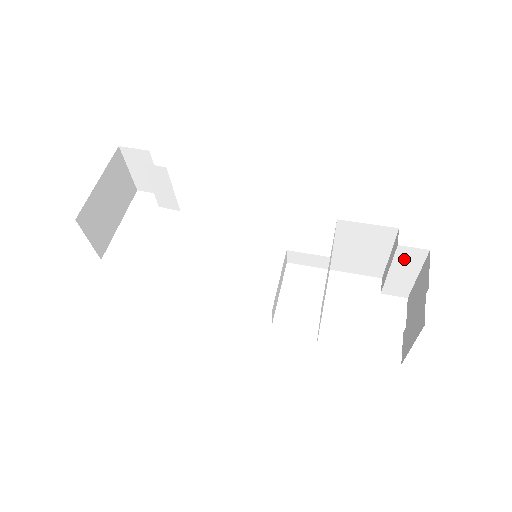
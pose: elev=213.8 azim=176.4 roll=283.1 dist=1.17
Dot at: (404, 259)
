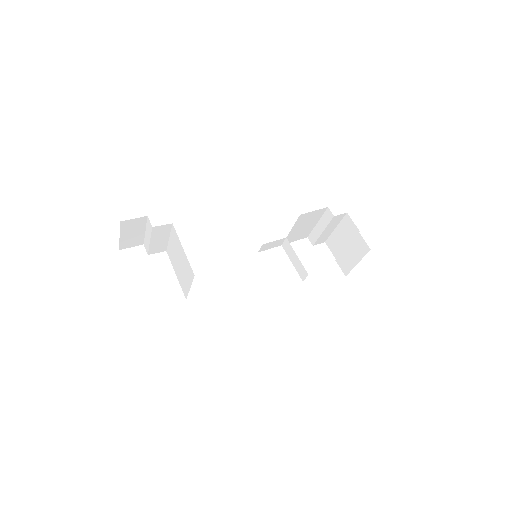
Dot at: (333, 222)
